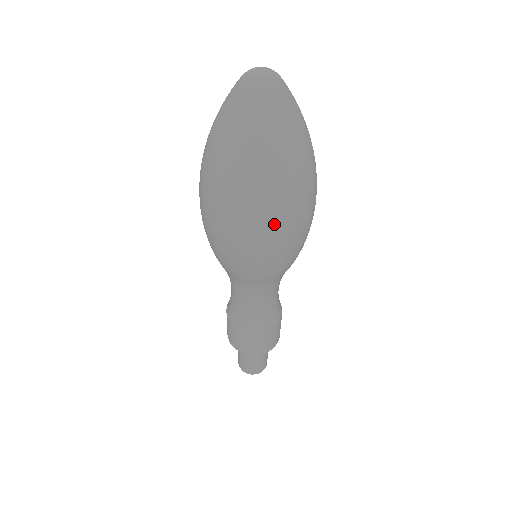
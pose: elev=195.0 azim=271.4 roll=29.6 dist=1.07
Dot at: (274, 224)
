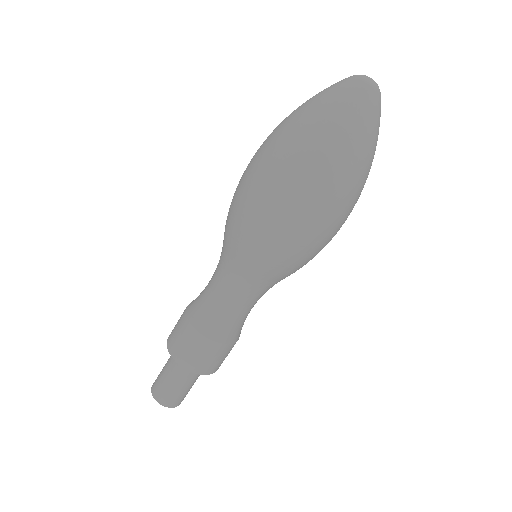
Dot at: (339, 212)
